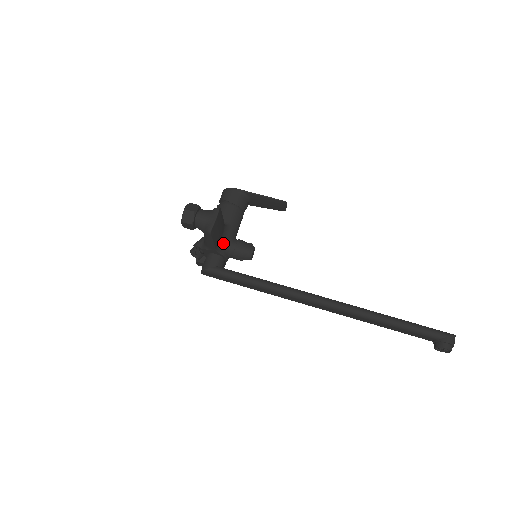
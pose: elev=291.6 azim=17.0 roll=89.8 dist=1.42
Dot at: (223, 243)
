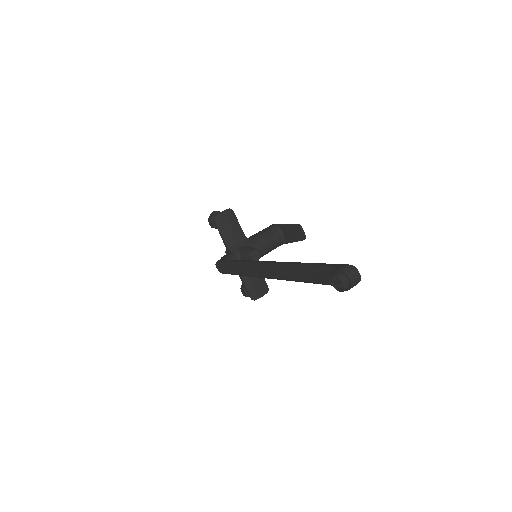
Dot at: (238, 246)
